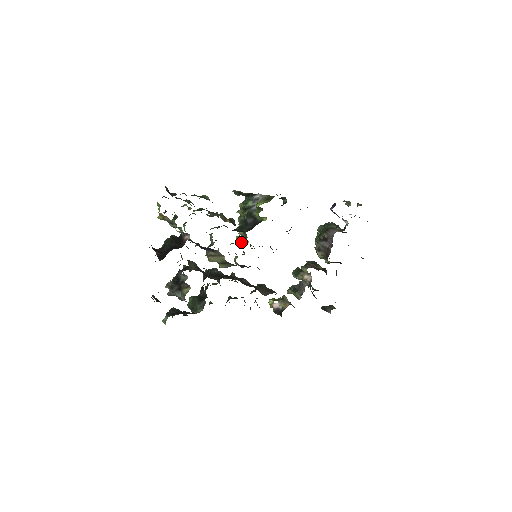
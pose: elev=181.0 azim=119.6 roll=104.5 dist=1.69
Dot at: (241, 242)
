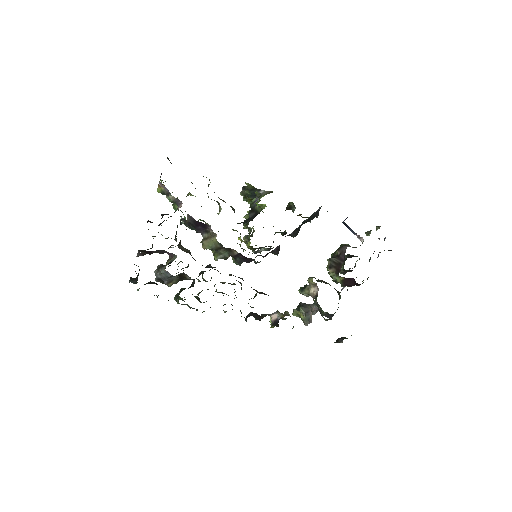
Dot at: (242, 241)
